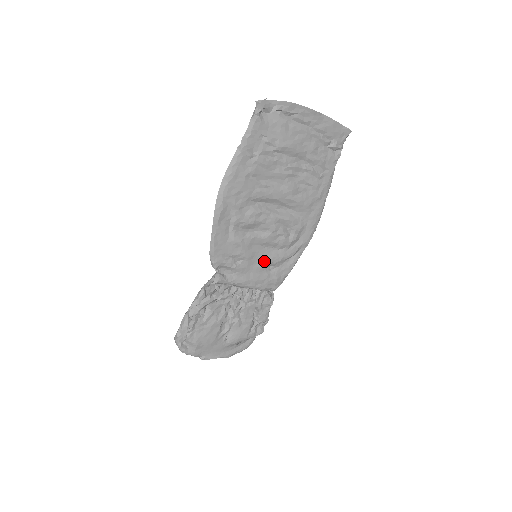
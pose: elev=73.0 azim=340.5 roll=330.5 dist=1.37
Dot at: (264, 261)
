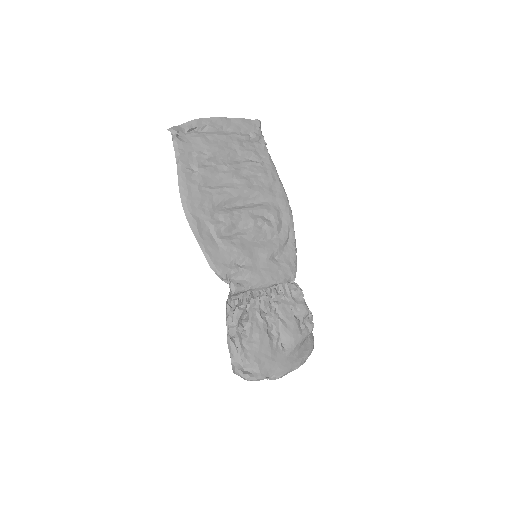
Dot at: (265, 254)
